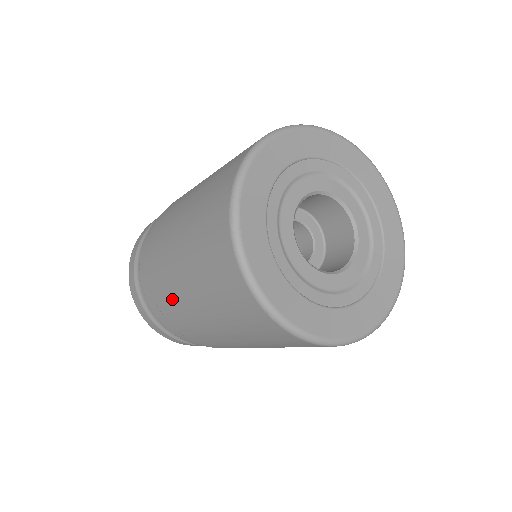
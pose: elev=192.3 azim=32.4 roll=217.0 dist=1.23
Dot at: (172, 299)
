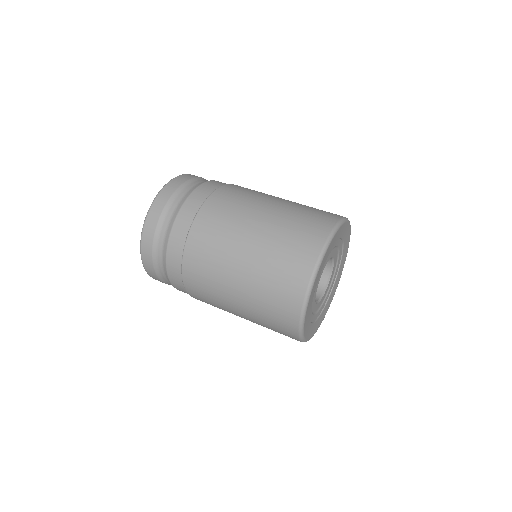
Dot at: occluded
